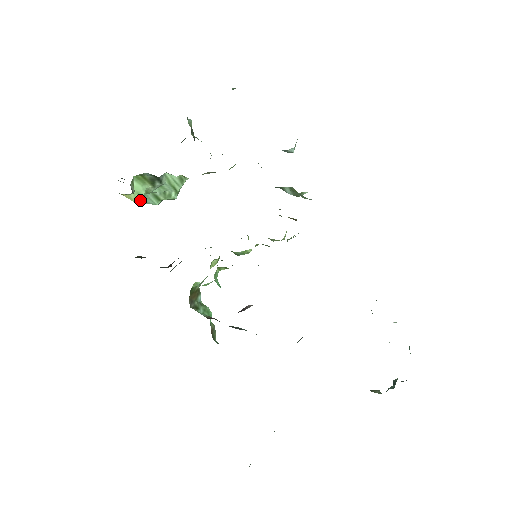
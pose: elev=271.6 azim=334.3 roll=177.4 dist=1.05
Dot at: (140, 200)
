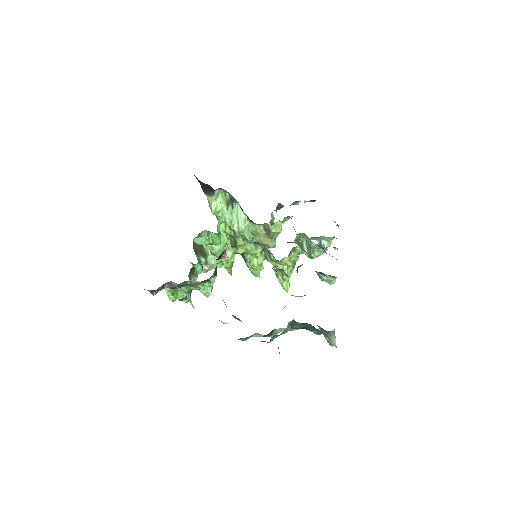
Dot at: (215, 210)
